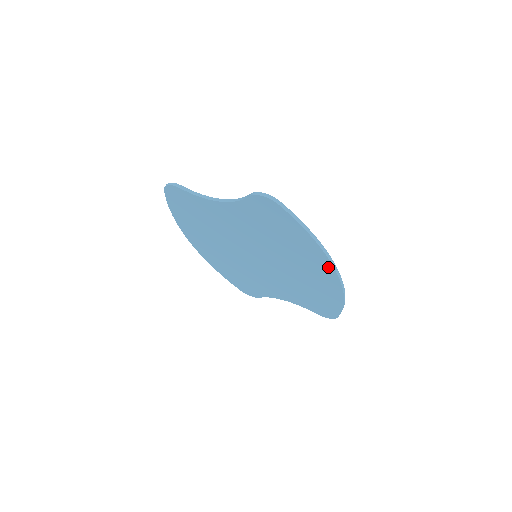
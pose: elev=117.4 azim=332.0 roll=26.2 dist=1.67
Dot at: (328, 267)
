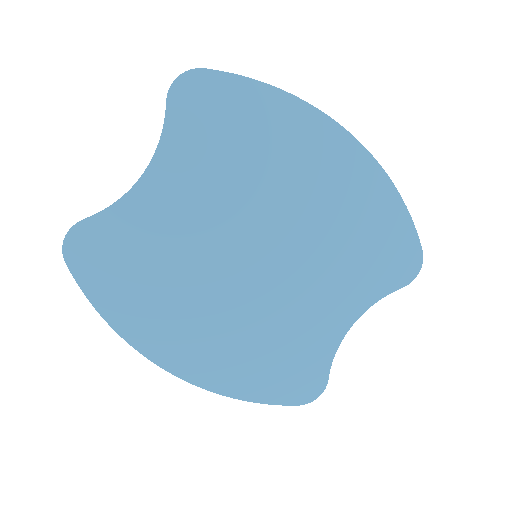
Dot at: (331, 131)
